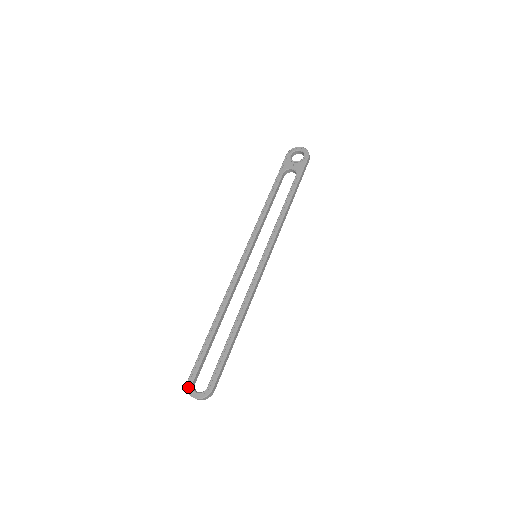
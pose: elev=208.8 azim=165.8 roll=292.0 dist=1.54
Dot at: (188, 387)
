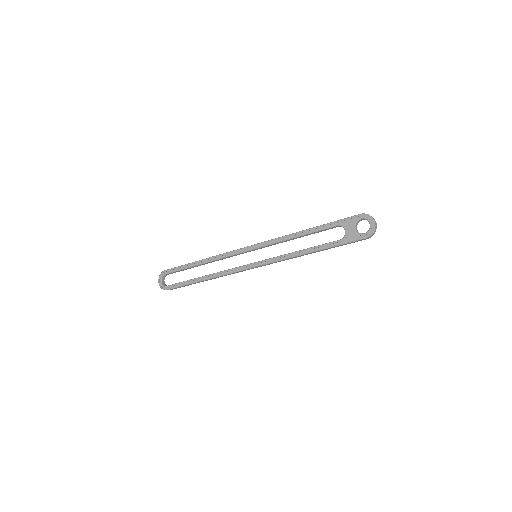
Dot at: (161, 274)
